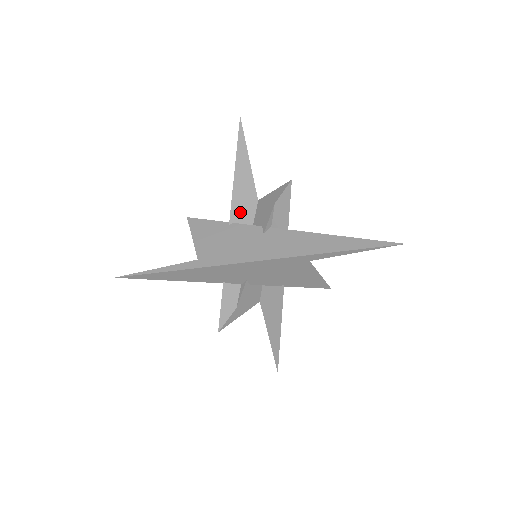
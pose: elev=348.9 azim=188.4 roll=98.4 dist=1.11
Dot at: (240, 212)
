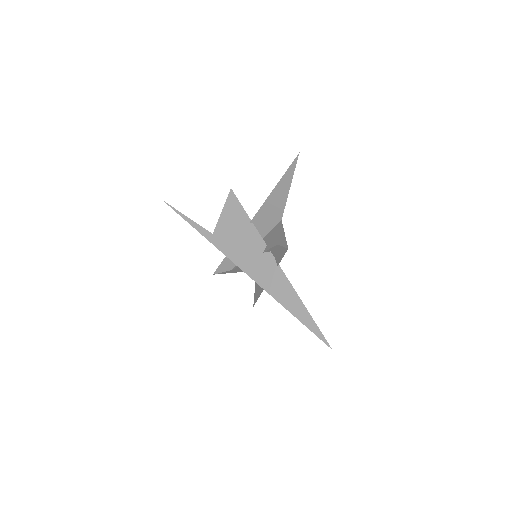
Dot at: (262, 220)
